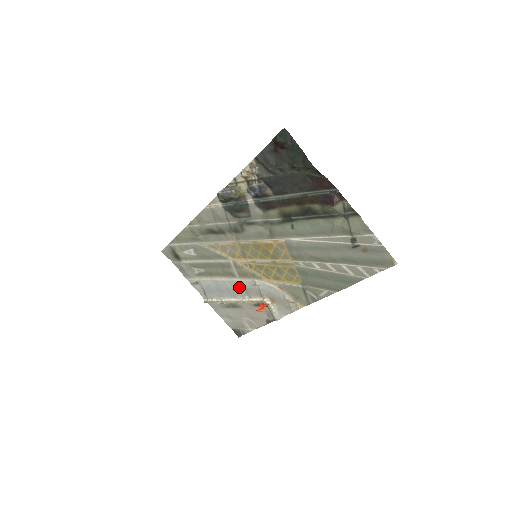
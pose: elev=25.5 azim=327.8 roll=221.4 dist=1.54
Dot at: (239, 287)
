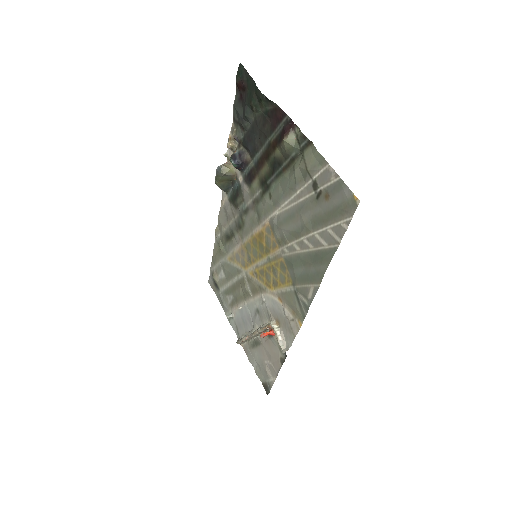
Dot at: (255, 311)
